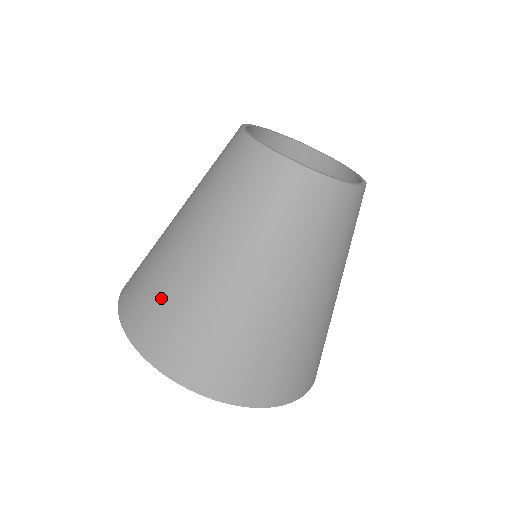
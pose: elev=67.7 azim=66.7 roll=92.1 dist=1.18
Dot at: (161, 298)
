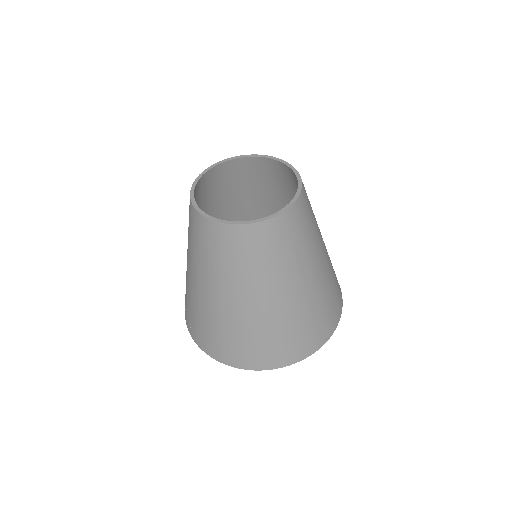
Dot at: (203, 324)
